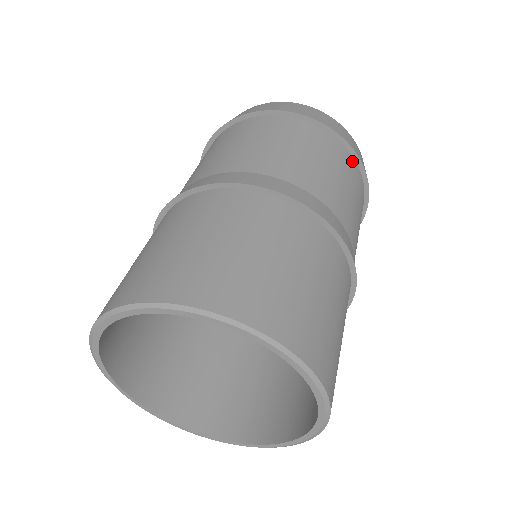
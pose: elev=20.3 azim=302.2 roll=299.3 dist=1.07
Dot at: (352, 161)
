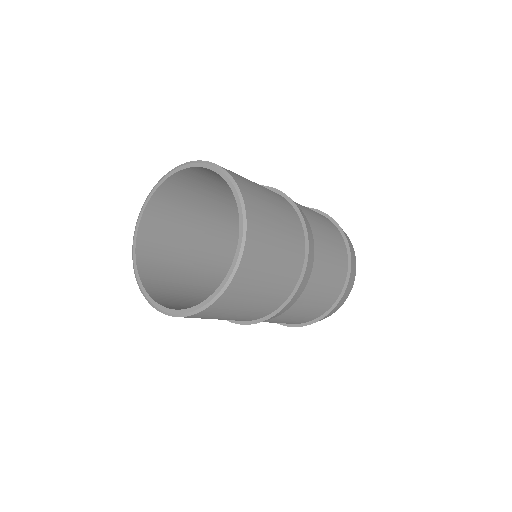
Dot at: occluded
